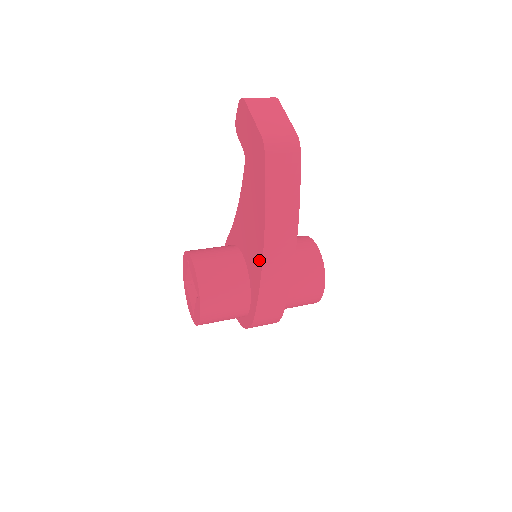
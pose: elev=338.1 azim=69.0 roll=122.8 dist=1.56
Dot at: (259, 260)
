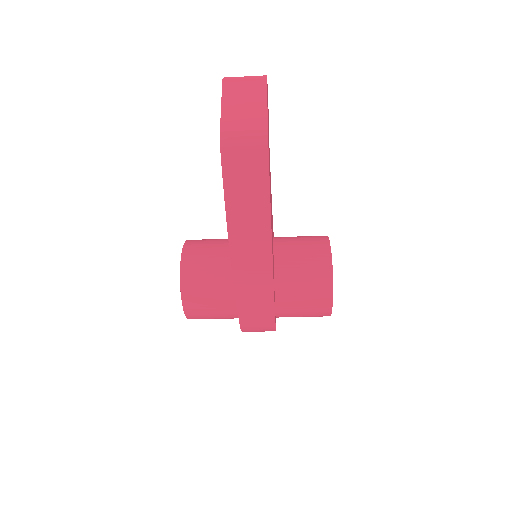
Dot at: occluded
